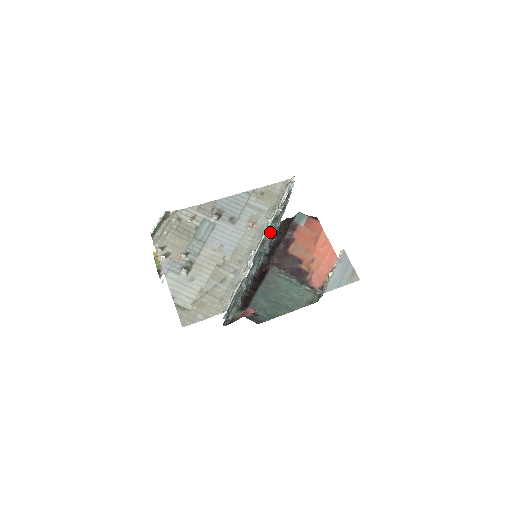
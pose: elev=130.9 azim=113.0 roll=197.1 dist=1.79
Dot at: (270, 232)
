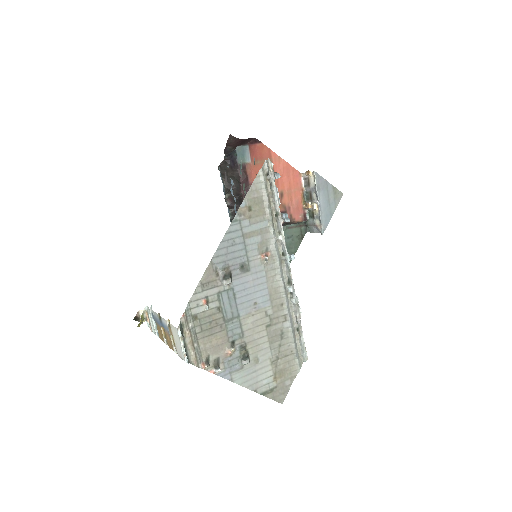
Dot at: occluded
